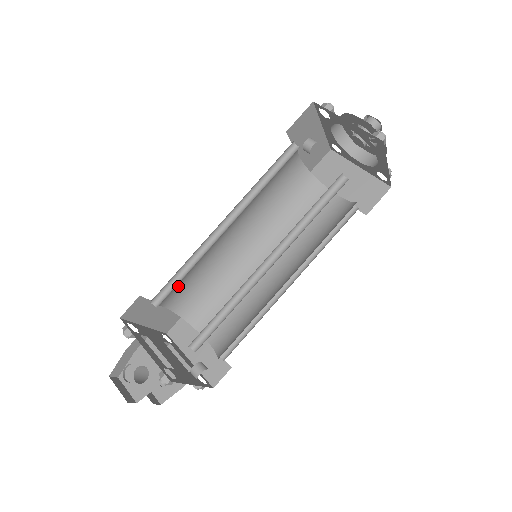
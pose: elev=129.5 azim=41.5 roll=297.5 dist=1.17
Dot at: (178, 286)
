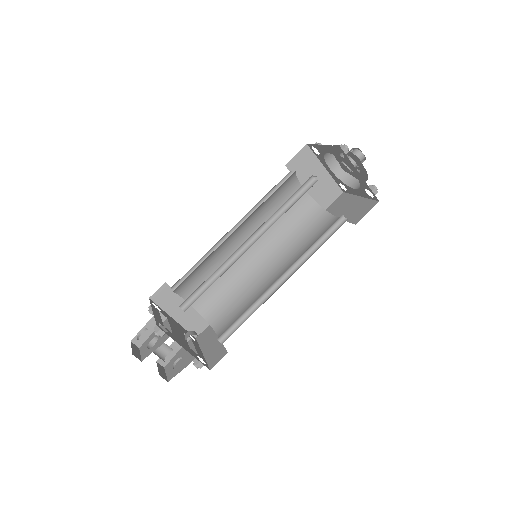
Dot at: occluded
